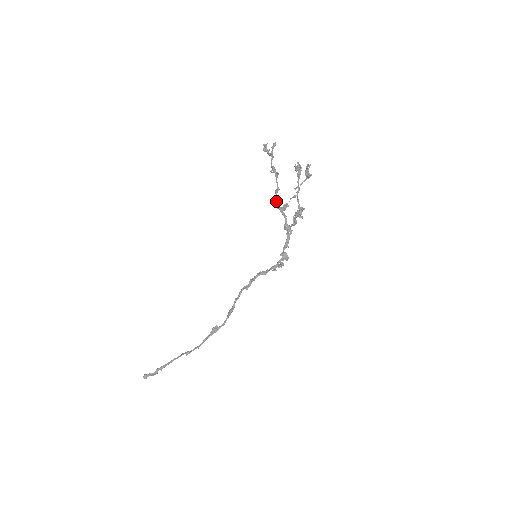
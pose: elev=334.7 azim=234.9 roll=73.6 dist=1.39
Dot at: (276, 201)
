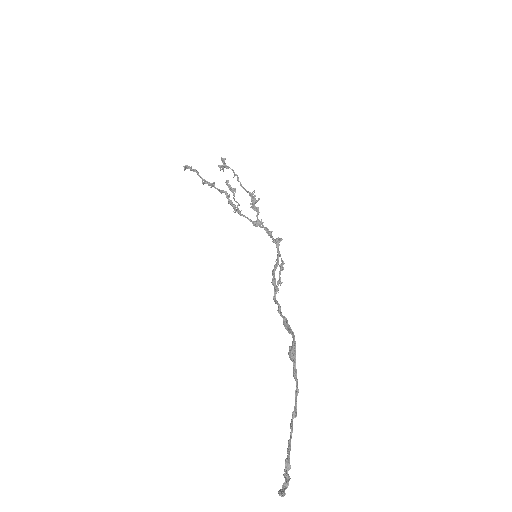
Dot at: (229, 201)
